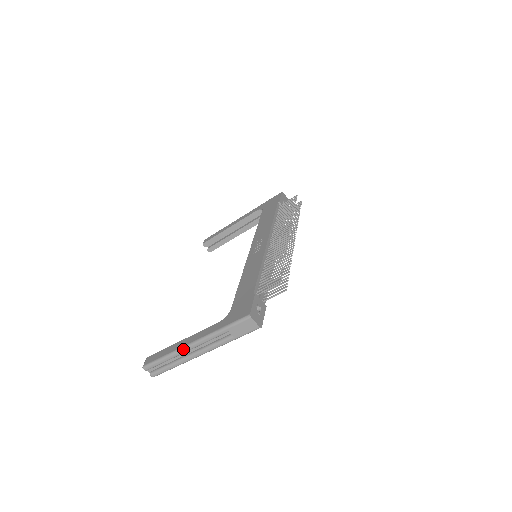
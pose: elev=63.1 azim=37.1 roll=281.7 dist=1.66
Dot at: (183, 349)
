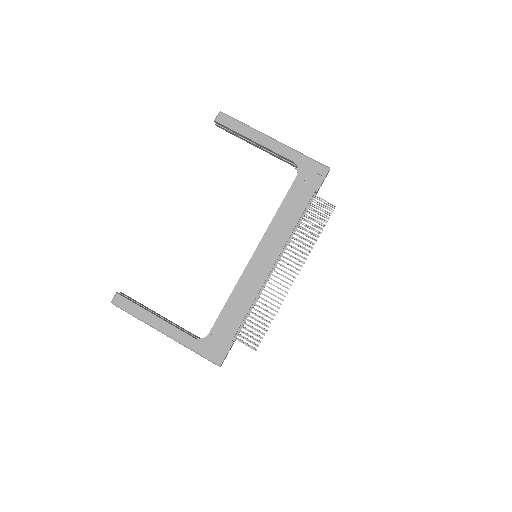
Dot at: occluded
